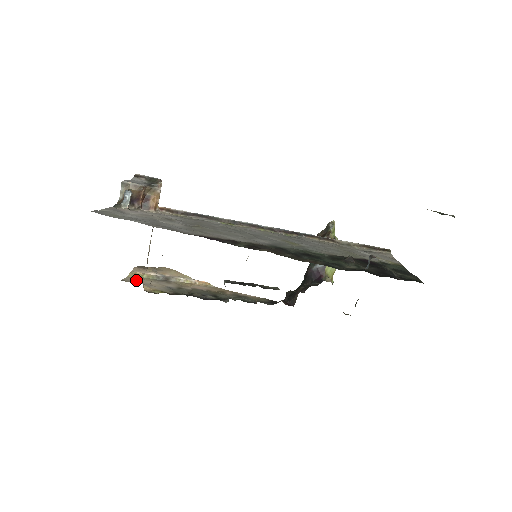
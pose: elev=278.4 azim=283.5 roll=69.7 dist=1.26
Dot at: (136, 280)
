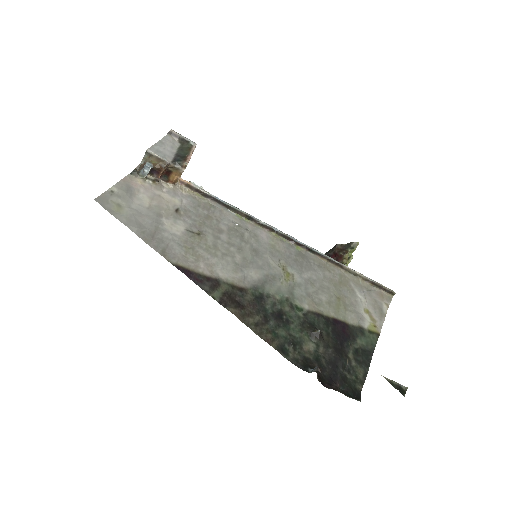
Dot at: occluded
